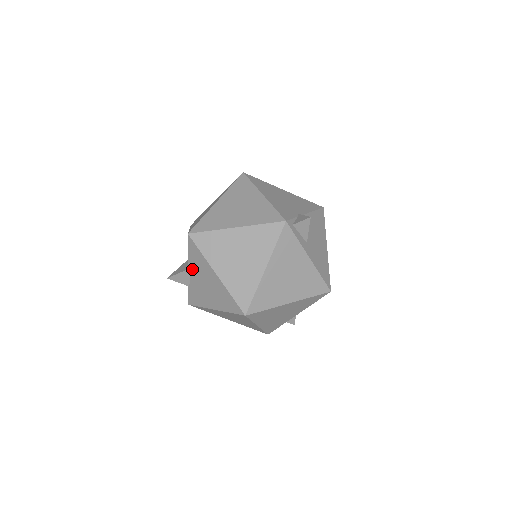
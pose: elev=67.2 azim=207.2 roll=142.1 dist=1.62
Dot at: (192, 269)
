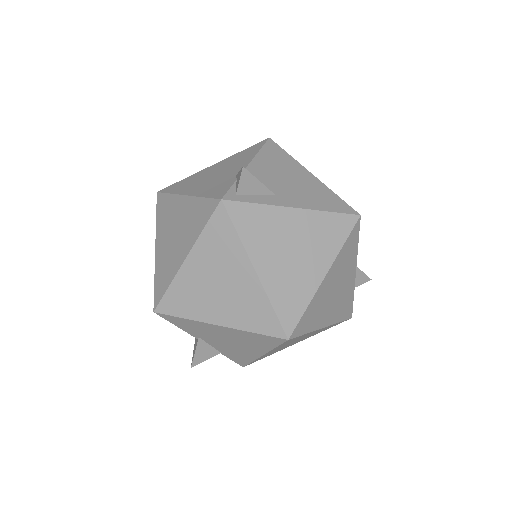
Dot at: (200, 338)
